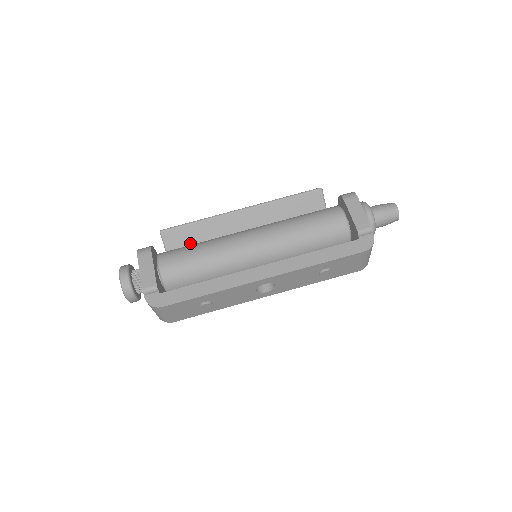
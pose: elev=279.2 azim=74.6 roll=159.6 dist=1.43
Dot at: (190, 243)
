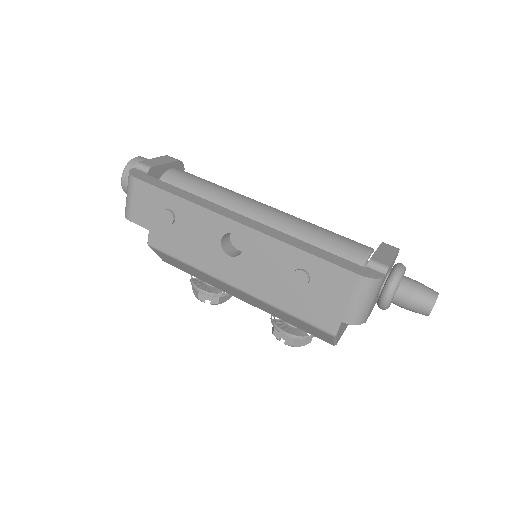
Dot at: occluded
